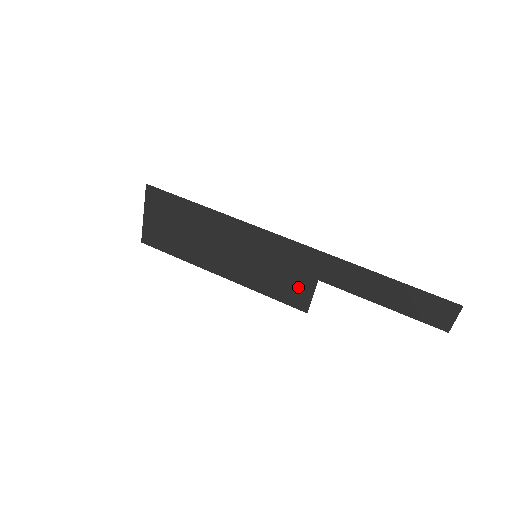
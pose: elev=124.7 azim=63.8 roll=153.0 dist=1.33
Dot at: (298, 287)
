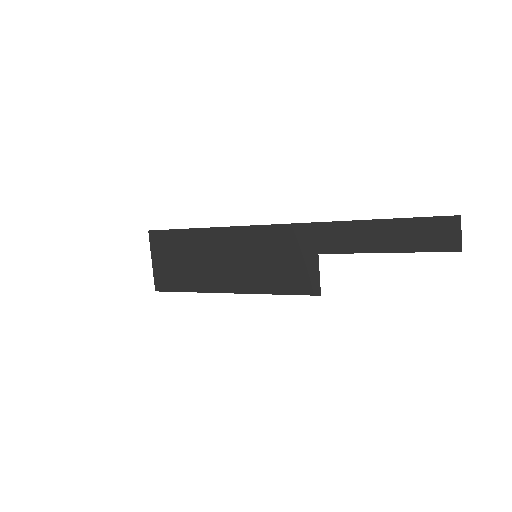
Dot at: (303, 270)
